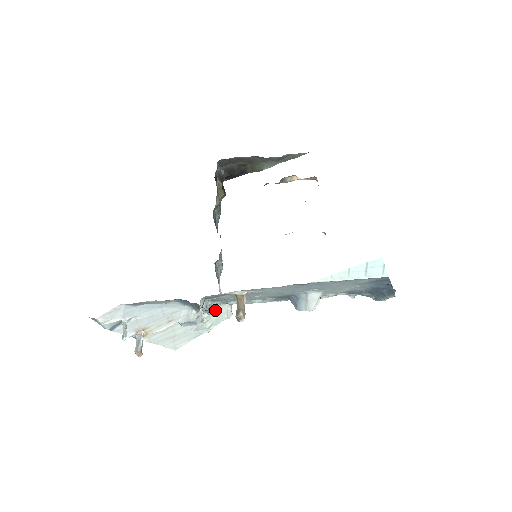
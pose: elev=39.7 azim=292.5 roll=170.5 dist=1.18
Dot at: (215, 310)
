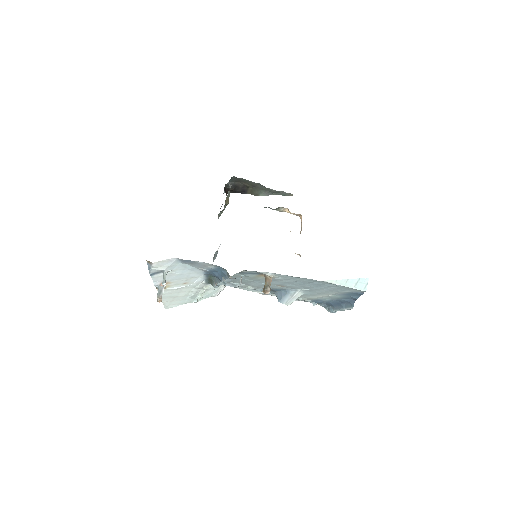
Dot at: (219, 285)
